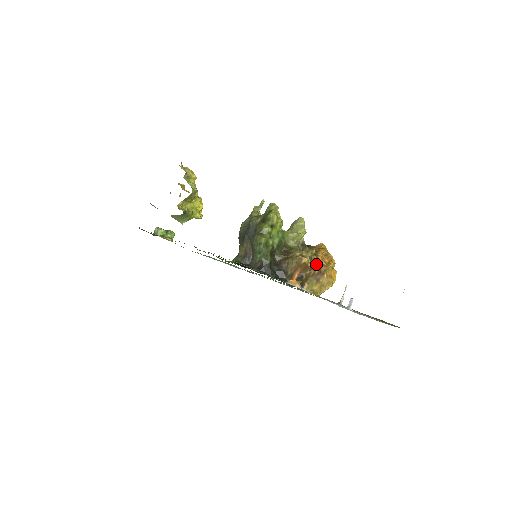
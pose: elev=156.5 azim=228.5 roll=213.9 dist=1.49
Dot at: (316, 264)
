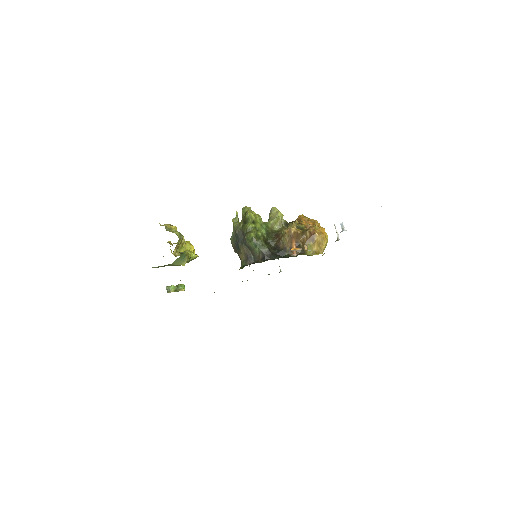
Dot at: (304, 229)
